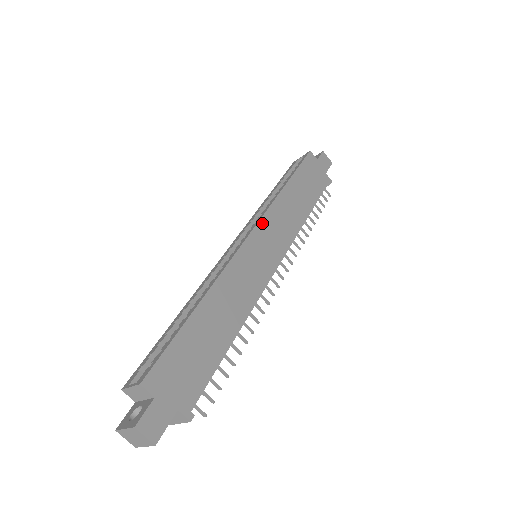
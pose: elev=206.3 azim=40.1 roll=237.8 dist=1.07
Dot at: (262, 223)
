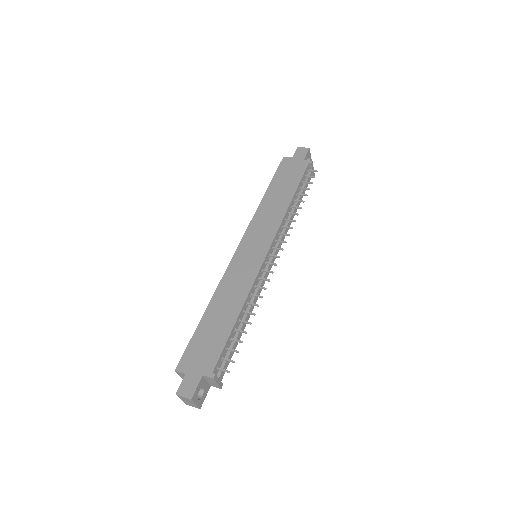
Dot at: (247, 234)
